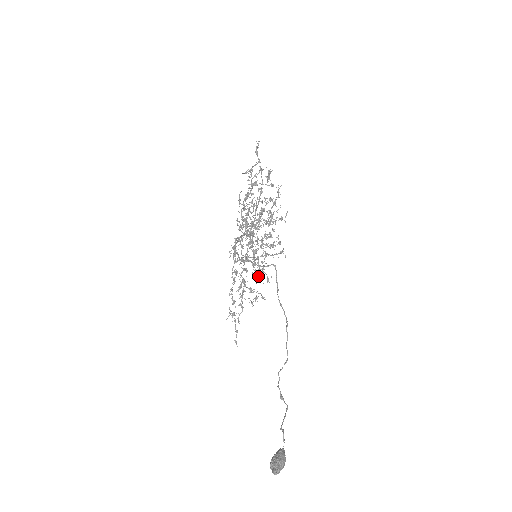
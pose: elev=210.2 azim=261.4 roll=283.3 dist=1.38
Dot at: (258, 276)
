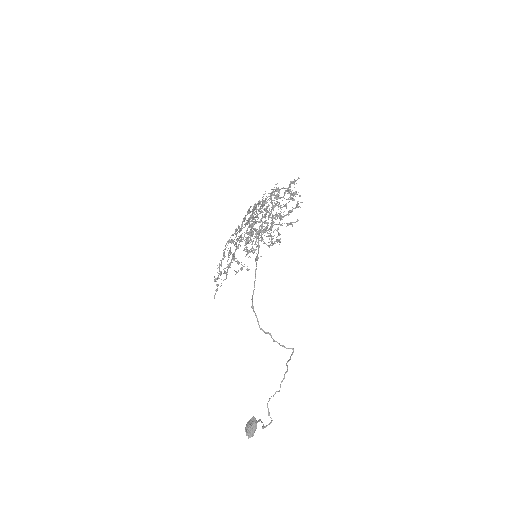
Dot at: (248, 252)
